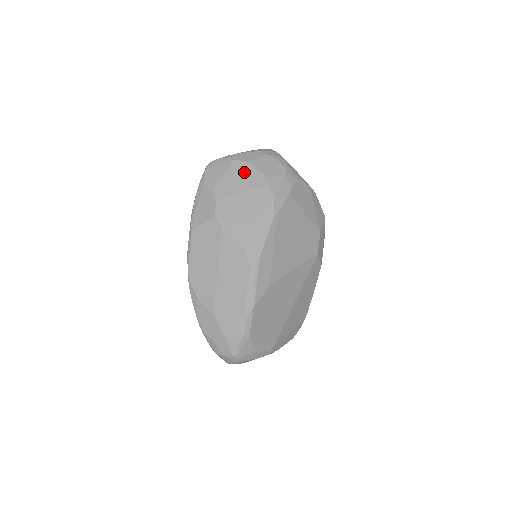
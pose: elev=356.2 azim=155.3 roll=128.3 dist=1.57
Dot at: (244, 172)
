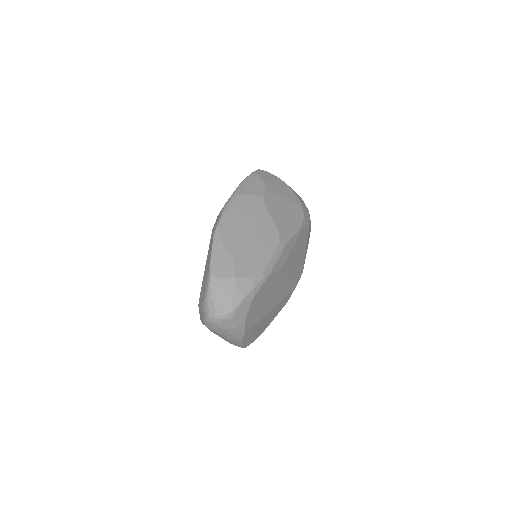
Dot at: (287, 189)
